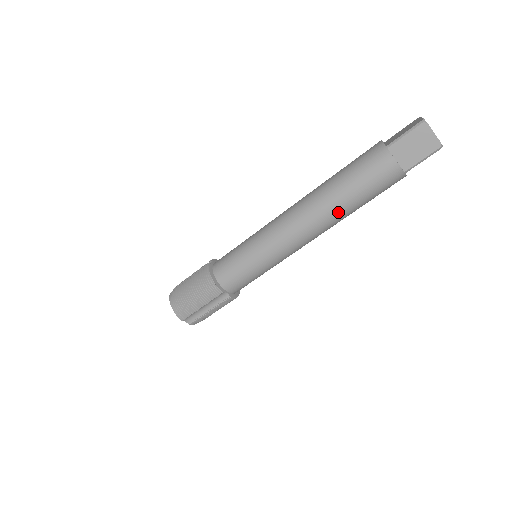
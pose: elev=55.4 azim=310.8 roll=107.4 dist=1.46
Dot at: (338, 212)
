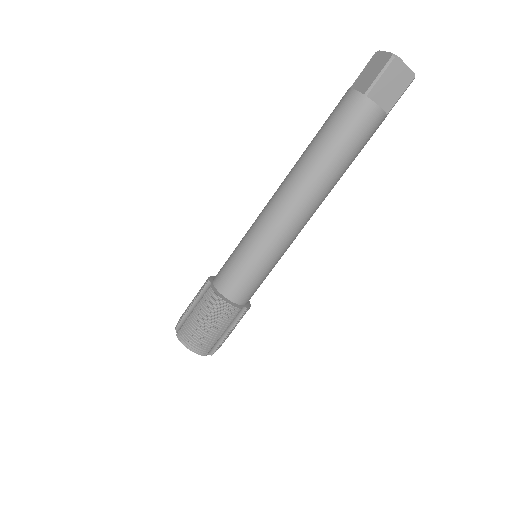
Dot at: (335, 179)
